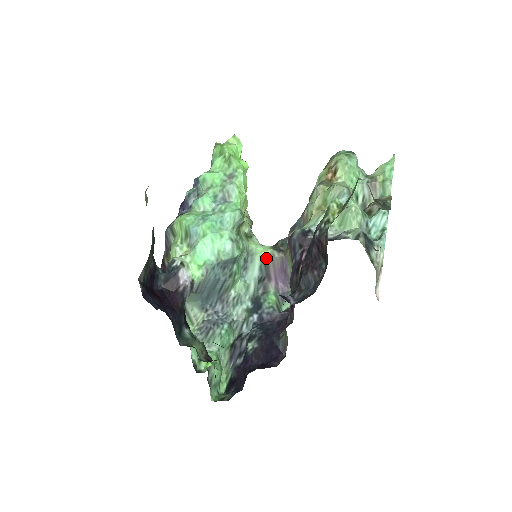
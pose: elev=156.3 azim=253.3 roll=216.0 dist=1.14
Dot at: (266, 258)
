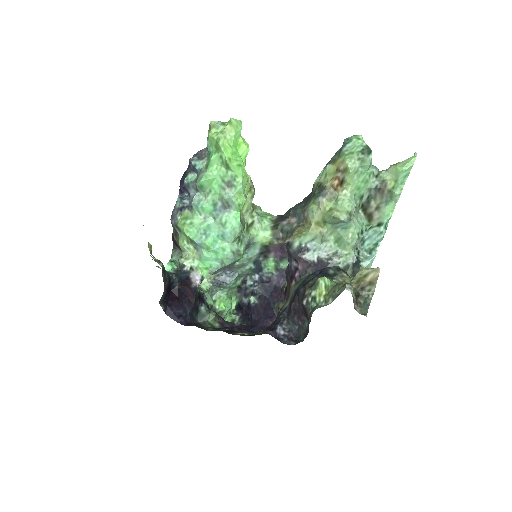
Dot at: (266, 244)
